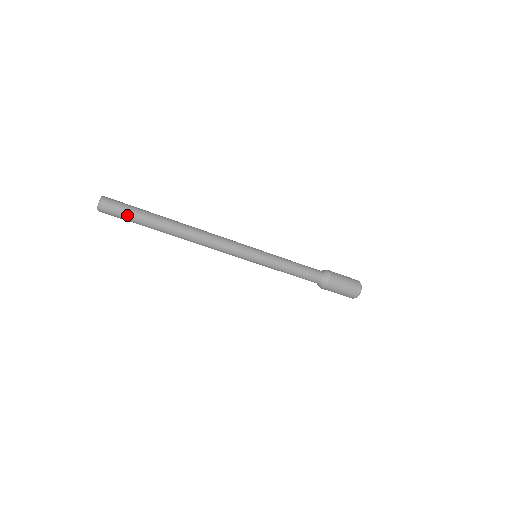
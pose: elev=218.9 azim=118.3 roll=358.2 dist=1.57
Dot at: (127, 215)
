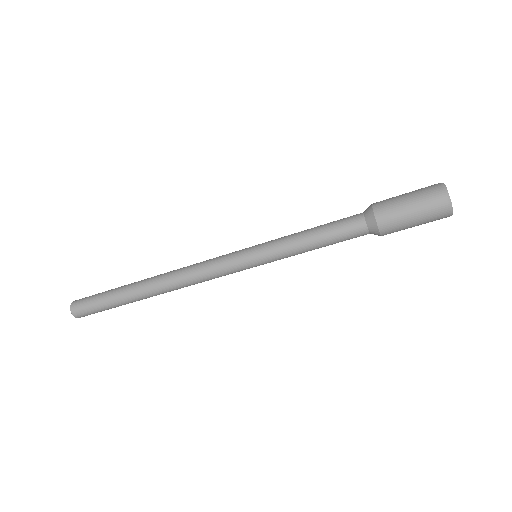
Dot at: (95, 303)
